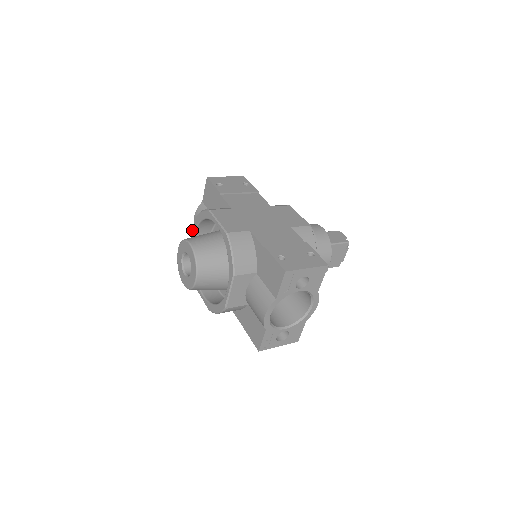
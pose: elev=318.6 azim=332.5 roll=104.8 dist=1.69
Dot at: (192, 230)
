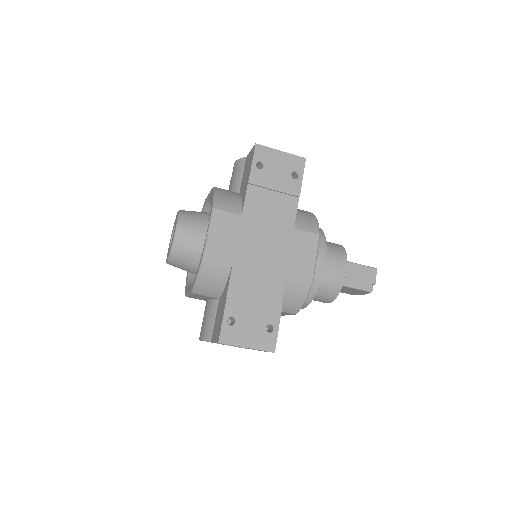
Dot at: (210, 191)
